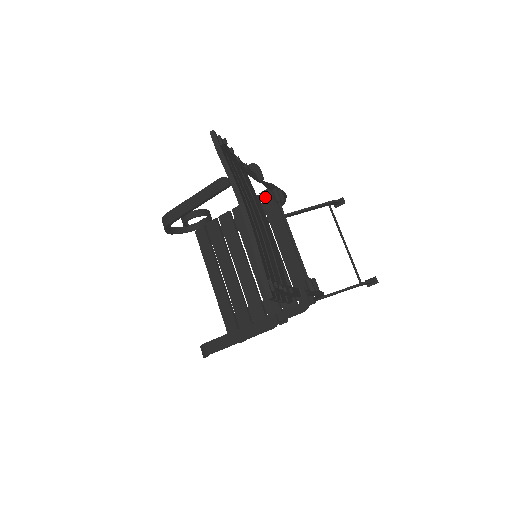
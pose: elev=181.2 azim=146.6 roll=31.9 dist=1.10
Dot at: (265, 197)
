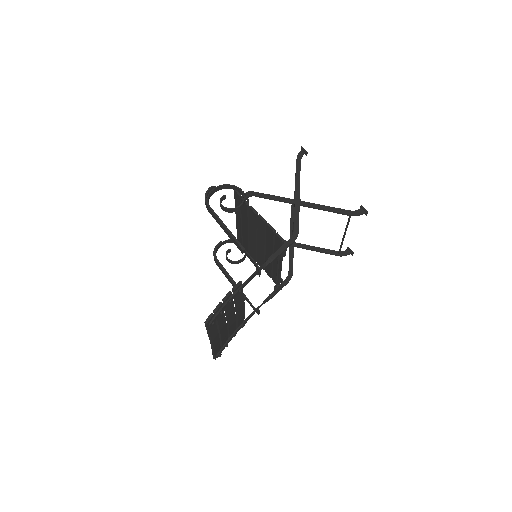
Dot at: (277, 239)
